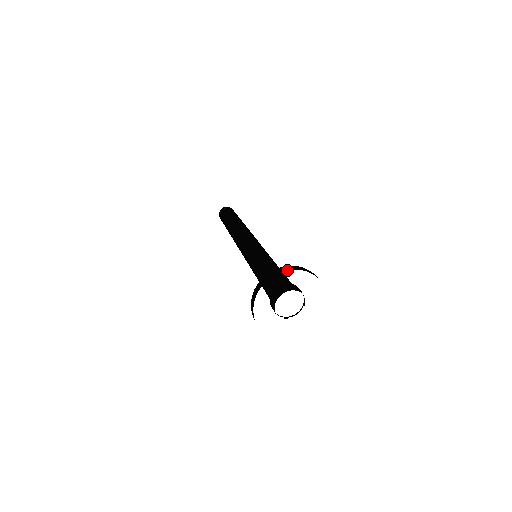
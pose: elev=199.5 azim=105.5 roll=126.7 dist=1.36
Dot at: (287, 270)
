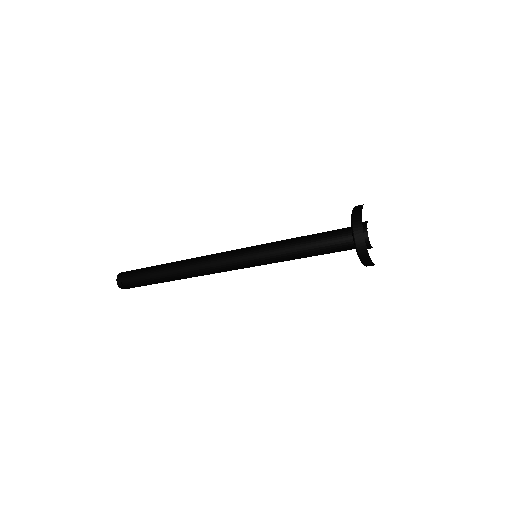
Dot at: occluded
